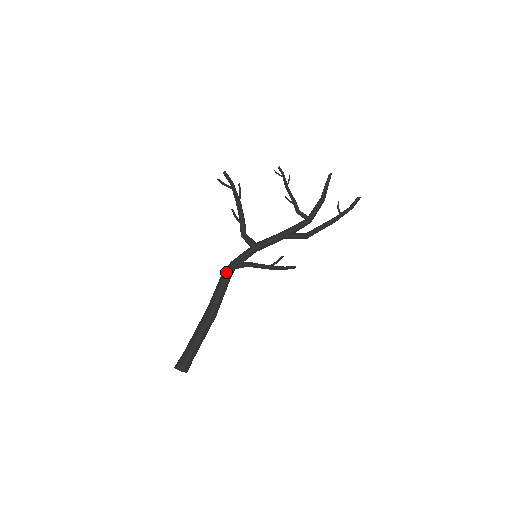
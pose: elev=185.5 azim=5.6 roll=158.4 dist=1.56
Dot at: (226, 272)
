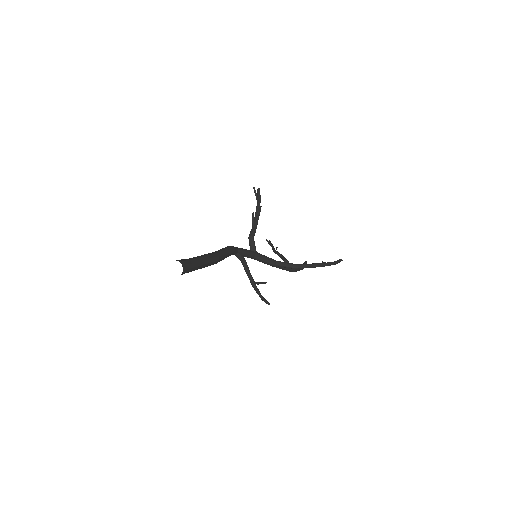
Dot at: (233, 246)
